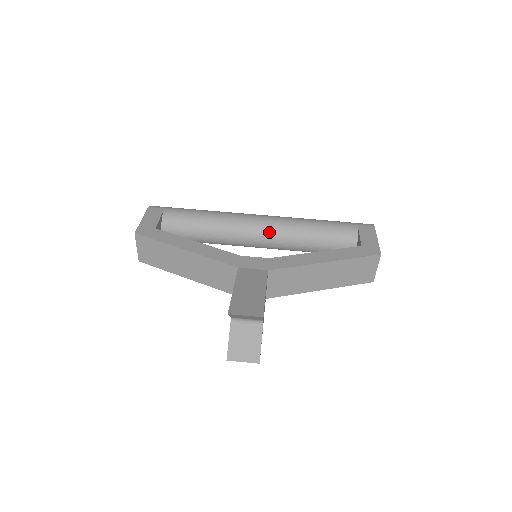
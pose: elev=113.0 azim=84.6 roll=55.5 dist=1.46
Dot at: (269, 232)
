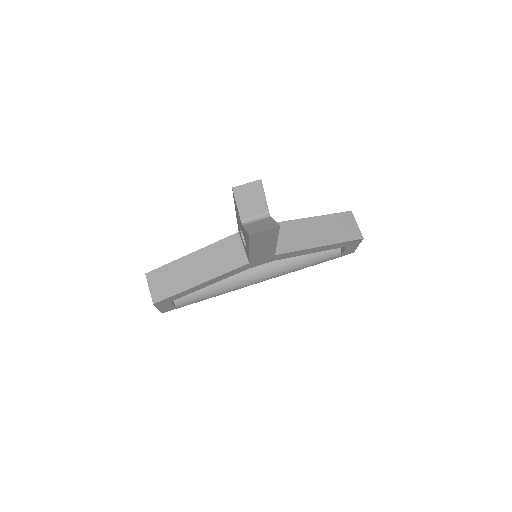
Dot at: occluded
